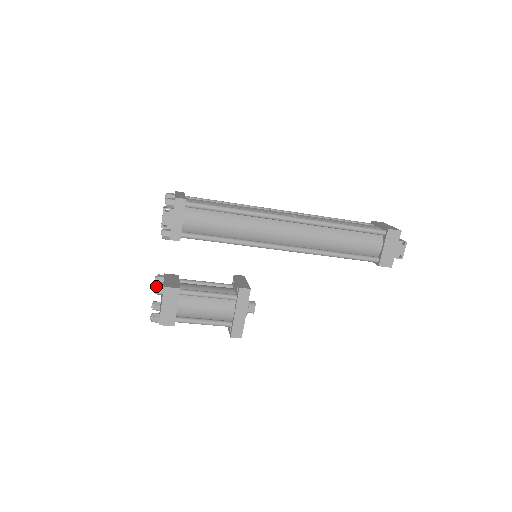
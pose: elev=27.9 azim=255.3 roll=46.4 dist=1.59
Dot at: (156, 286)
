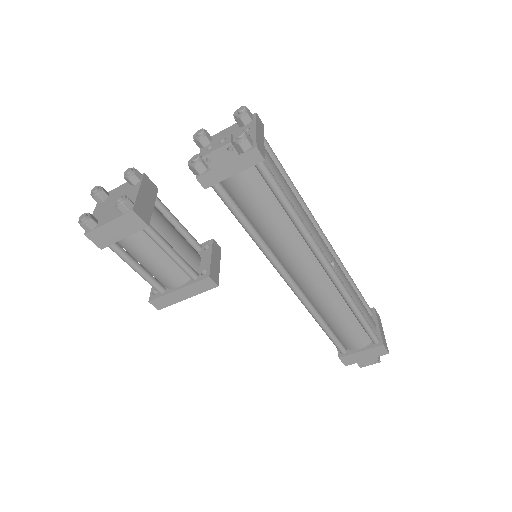
Dot at: (124, 199)
